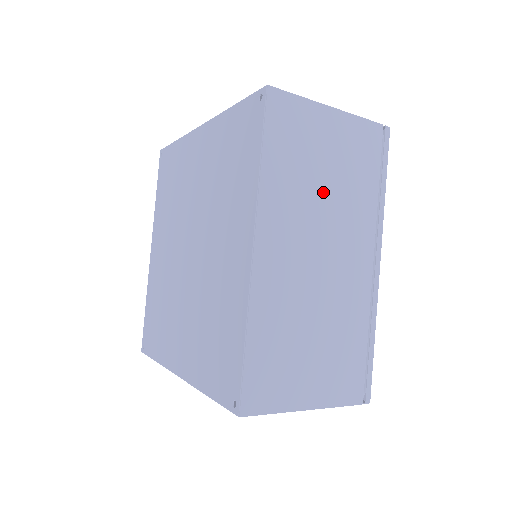
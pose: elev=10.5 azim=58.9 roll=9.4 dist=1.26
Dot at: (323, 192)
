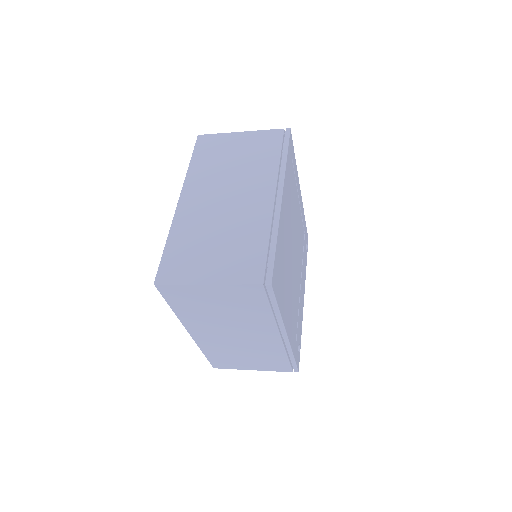
Dot at: (223, 316)
